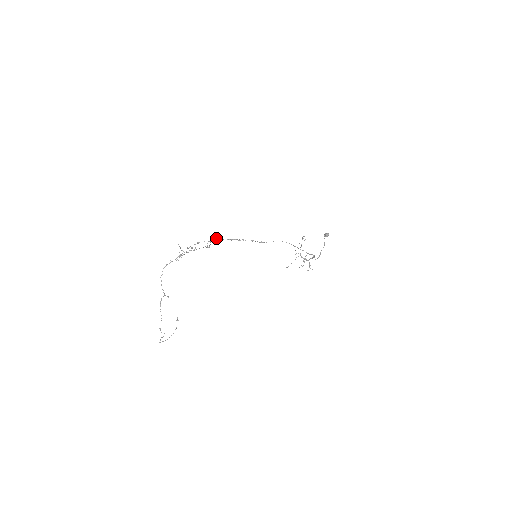
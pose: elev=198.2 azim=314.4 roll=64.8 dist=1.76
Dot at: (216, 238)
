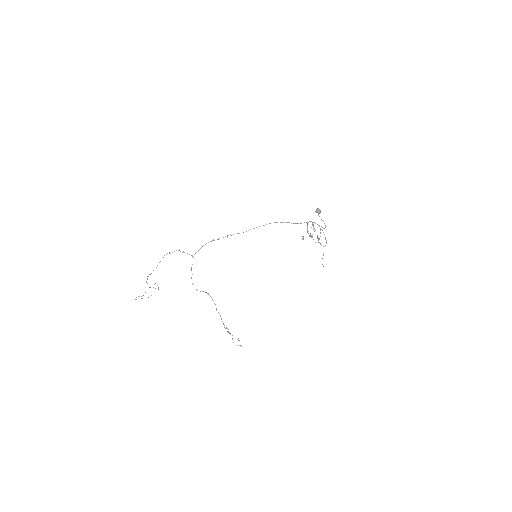
Dot at: (196, 252)
